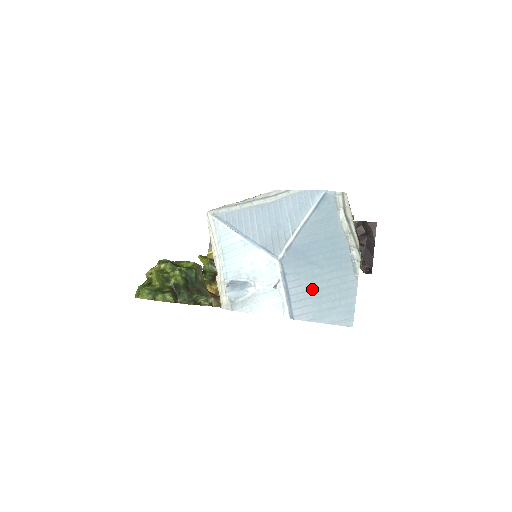
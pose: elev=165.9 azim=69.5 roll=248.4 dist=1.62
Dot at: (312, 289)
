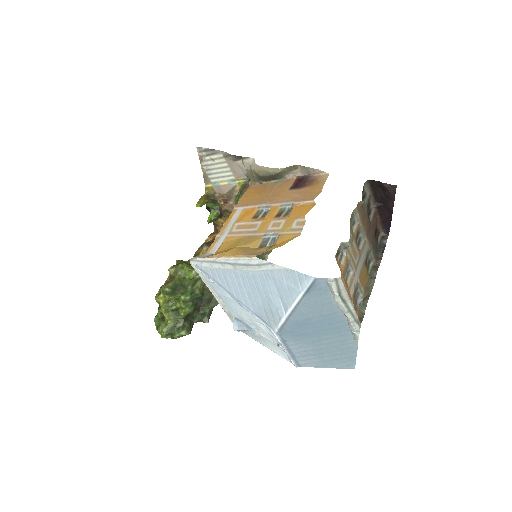
Dot at: (313, 349)
